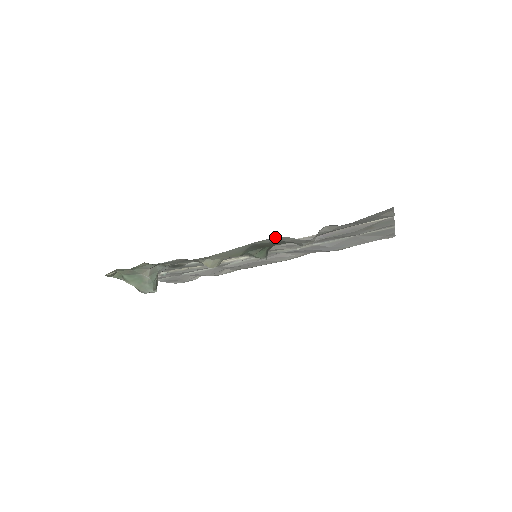
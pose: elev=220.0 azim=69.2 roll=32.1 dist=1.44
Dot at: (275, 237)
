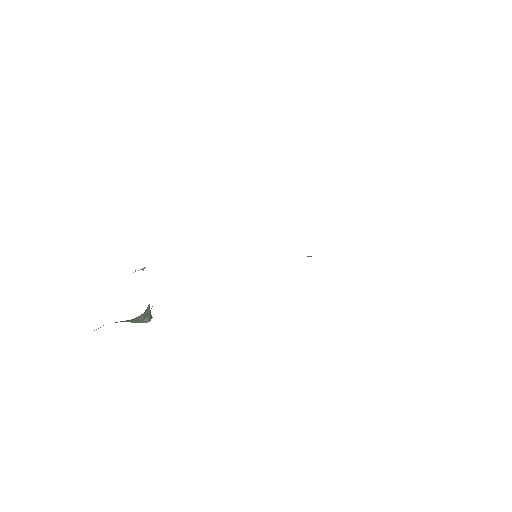
Dot at: occluded
